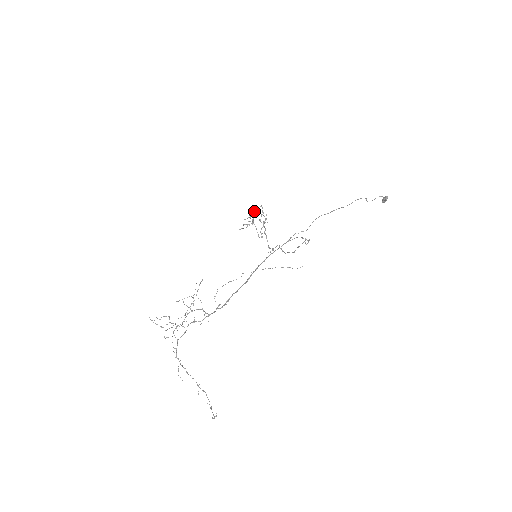
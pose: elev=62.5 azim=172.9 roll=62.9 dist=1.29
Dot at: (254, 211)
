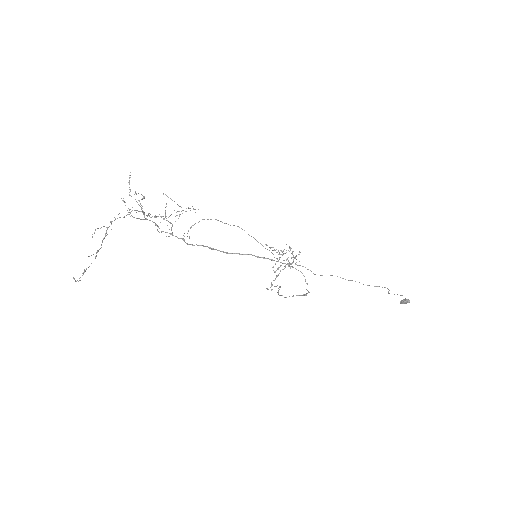
Dot at: occluded
